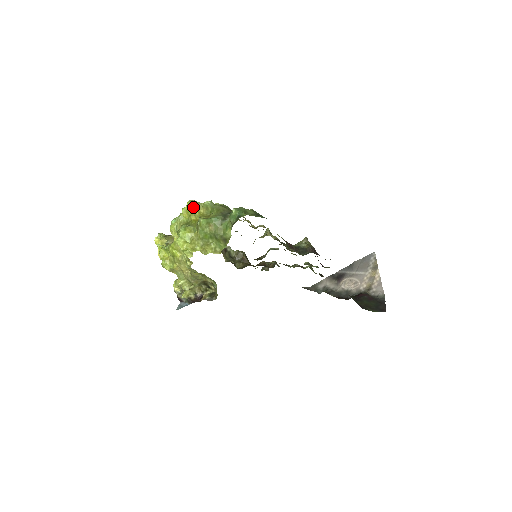
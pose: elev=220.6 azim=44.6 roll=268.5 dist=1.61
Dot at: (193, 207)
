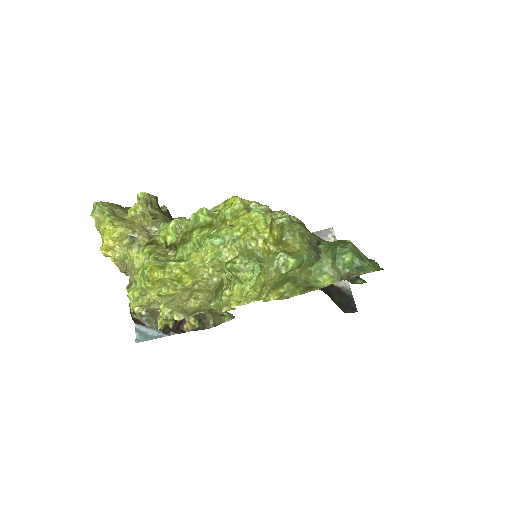
Dot at: (267, 227)
